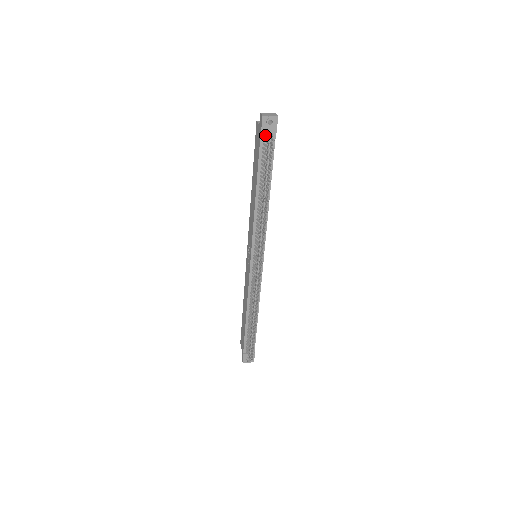
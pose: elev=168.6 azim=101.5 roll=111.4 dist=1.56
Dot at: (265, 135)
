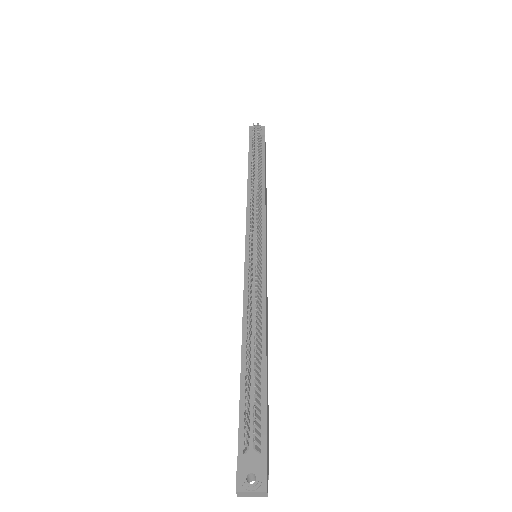
Dot at: occluded
